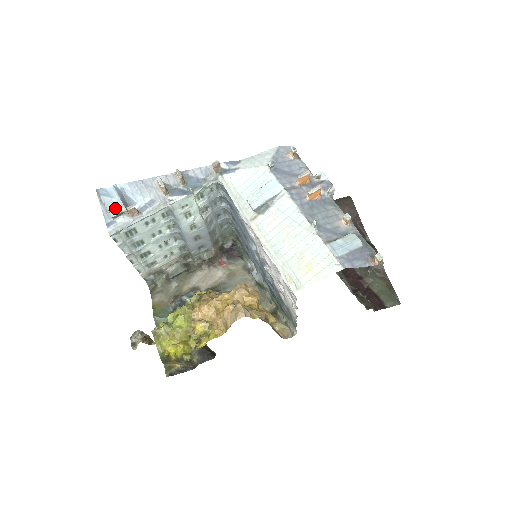
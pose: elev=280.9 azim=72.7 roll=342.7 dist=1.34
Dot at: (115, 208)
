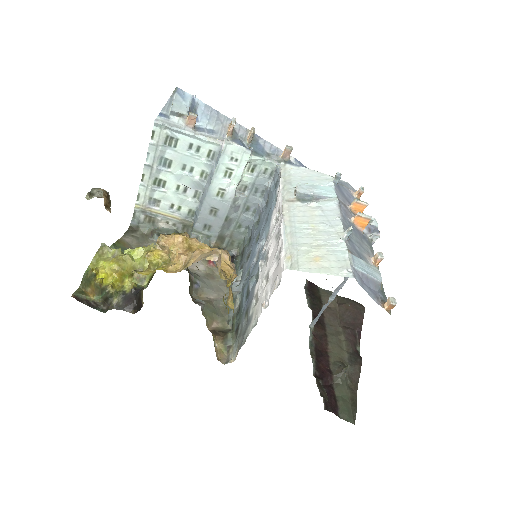
Dot at: (179, 107)
